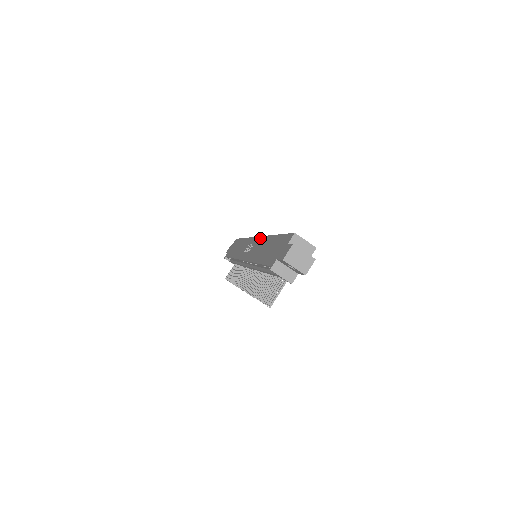
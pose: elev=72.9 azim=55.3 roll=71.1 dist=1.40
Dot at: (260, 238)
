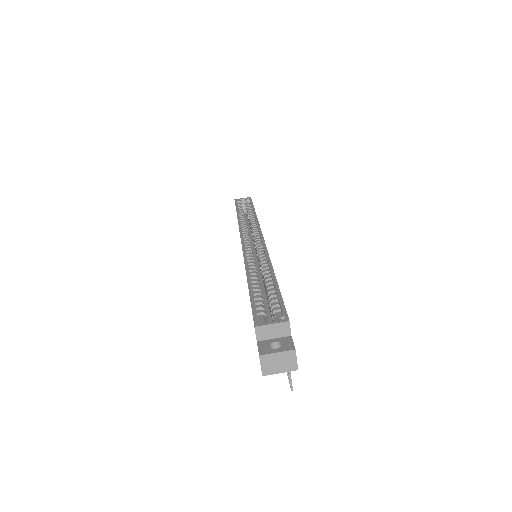
Dot at: occluded
